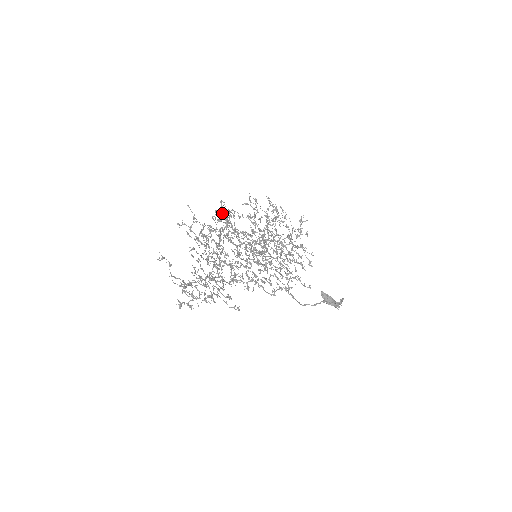
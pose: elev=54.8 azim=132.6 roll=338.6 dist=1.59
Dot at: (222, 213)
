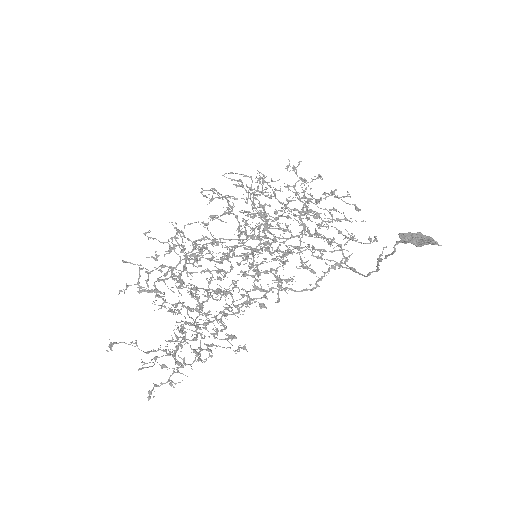
Dot at: occluded
